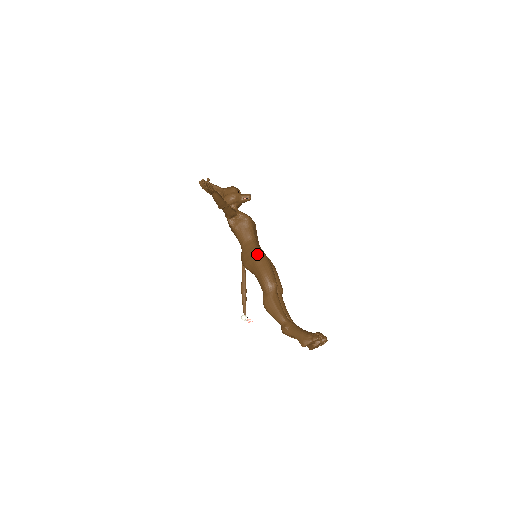
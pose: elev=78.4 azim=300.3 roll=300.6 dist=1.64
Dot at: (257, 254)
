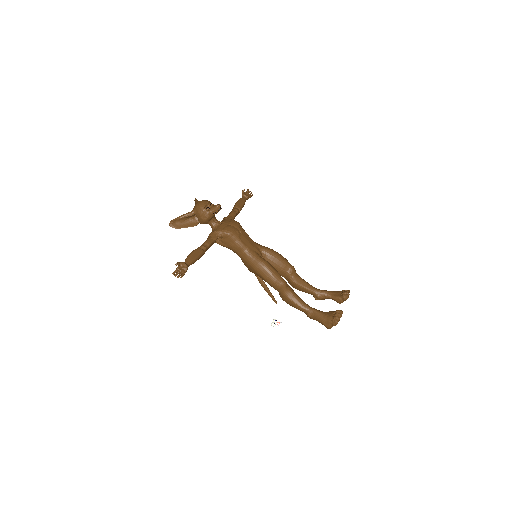
Dot at: (255, 266)
